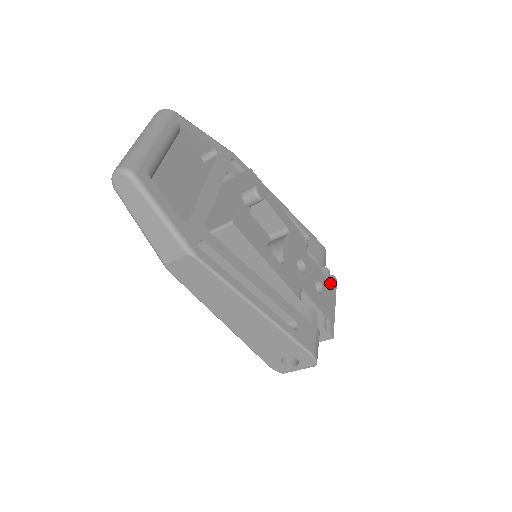
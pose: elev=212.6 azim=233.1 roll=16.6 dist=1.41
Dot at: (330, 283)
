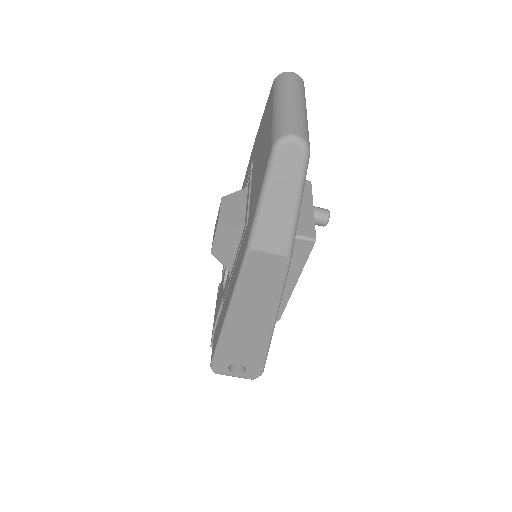
Dot at: occluded
